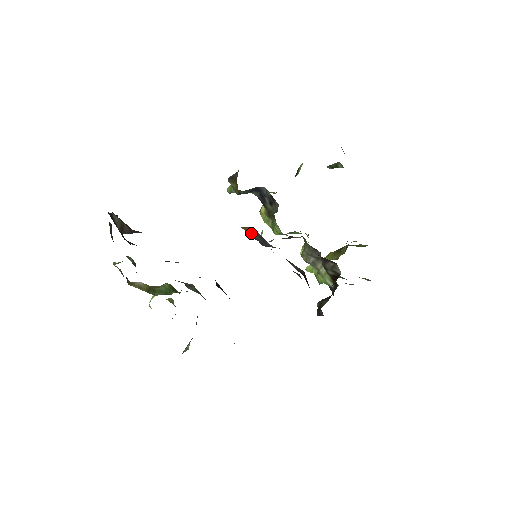
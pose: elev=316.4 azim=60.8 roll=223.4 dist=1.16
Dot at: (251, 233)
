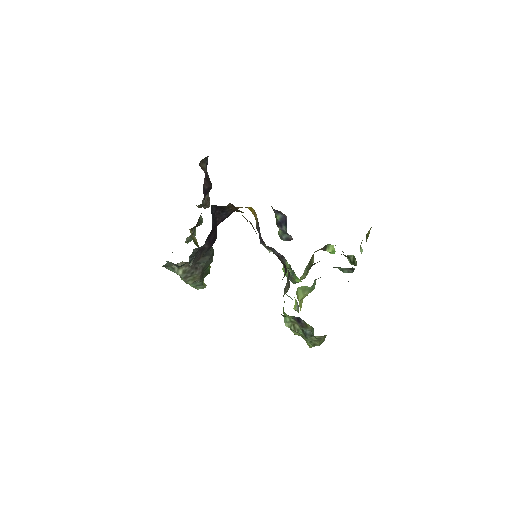
Dot at: (257, 222)
